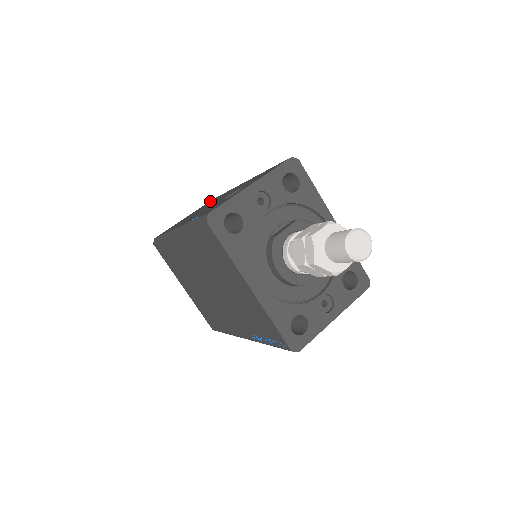
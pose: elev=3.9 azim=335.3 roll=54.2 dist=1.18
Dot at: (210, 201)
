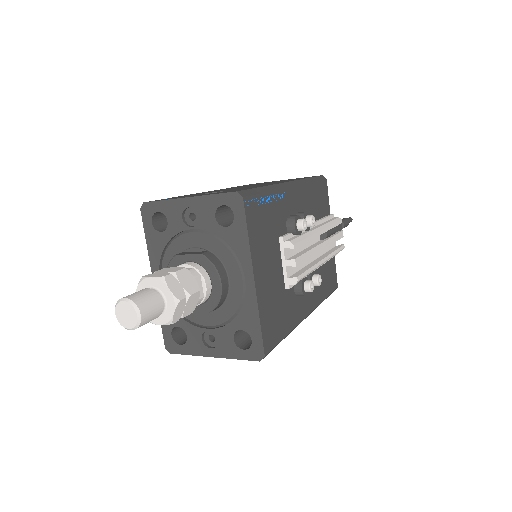
Dot at: occluded
